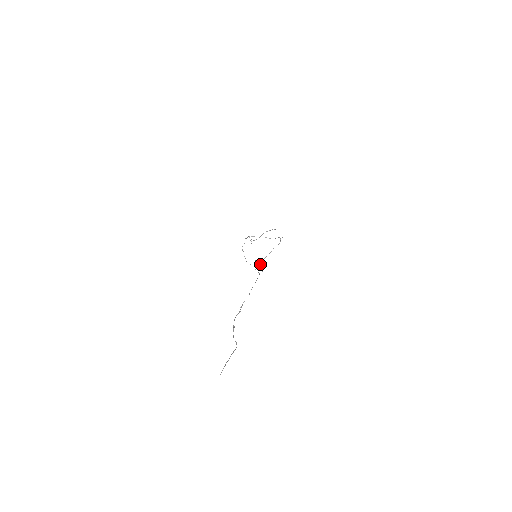
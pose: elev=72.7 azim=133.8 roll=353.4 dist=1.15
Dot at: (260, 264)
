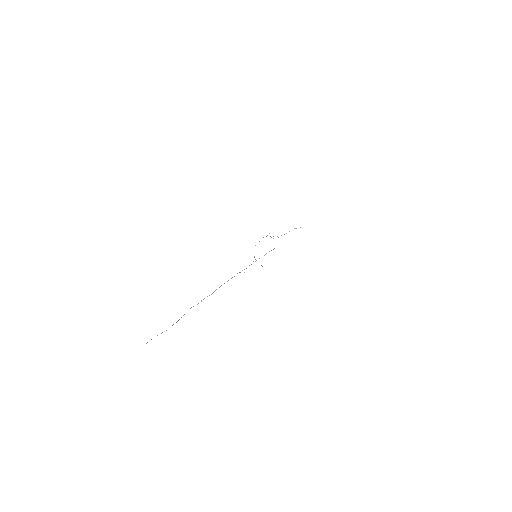
Dot at: occluded
